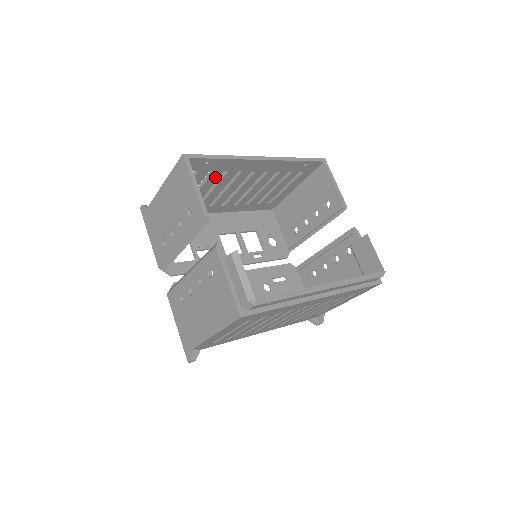
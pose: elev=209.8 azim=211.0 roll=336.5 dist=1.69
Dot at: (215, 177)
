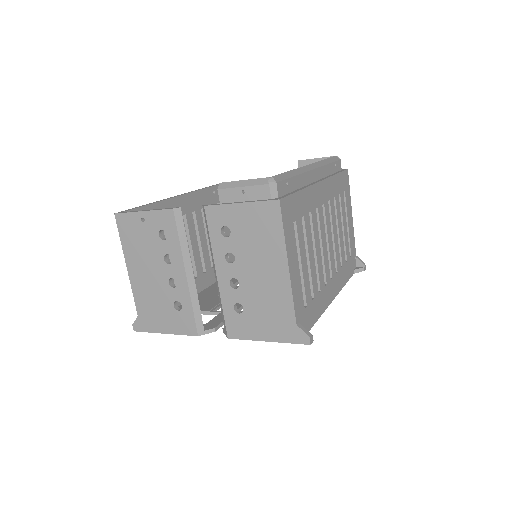
Dot at: occluded
